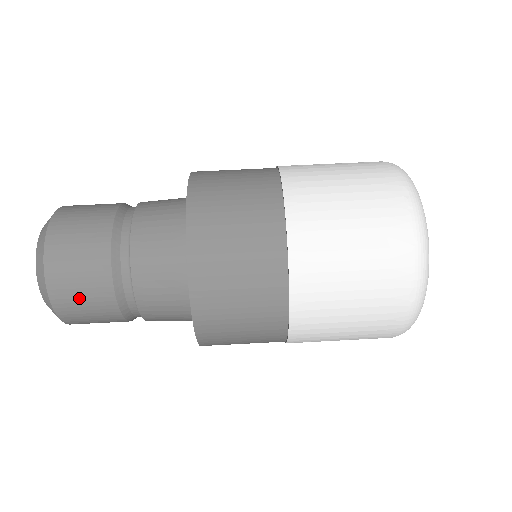
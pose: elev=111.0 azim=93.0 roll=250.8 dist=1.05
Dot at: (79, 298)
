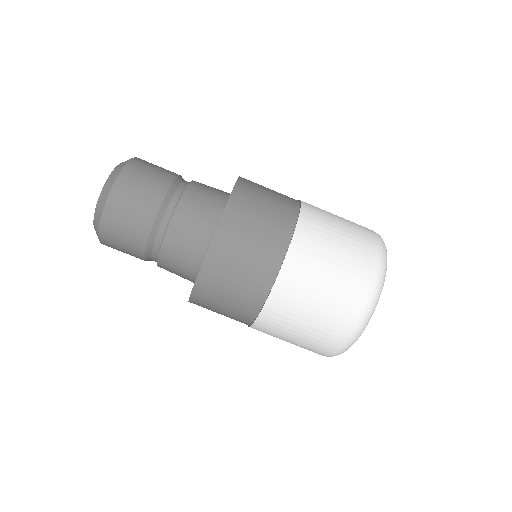
Dot at: occluded
